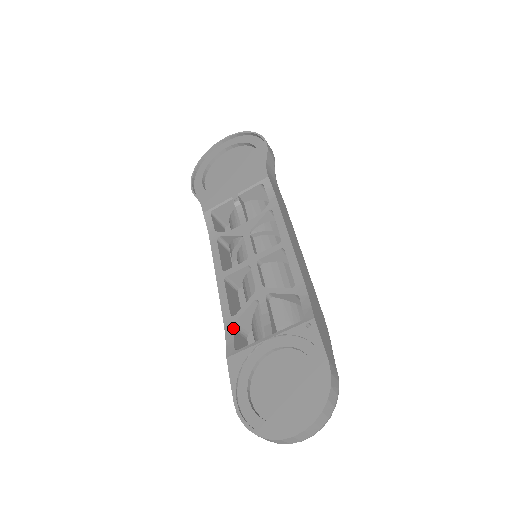
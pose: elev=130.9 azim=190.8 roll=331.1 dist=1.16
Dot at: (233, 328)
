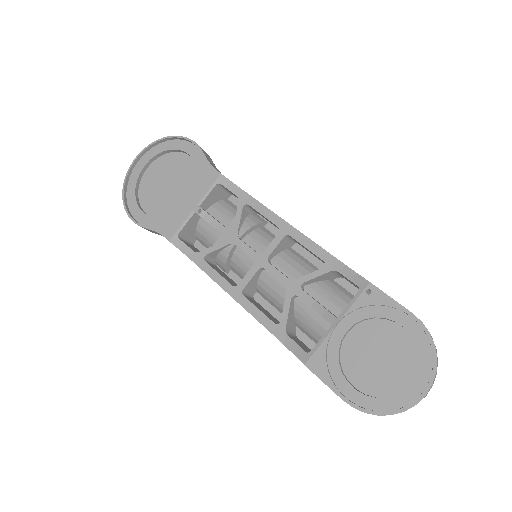
Dot at: (287, 334)
